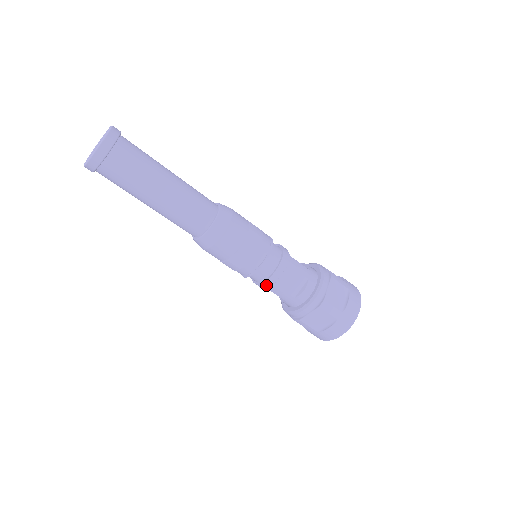
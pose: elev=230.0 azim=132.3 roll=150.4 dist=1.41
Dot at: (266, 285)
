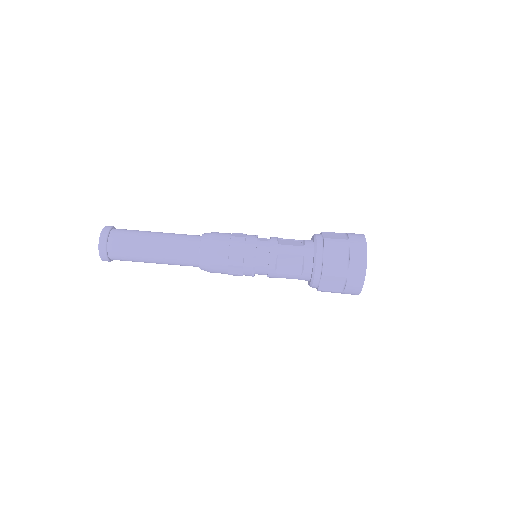
Dot at: (272, 276)
